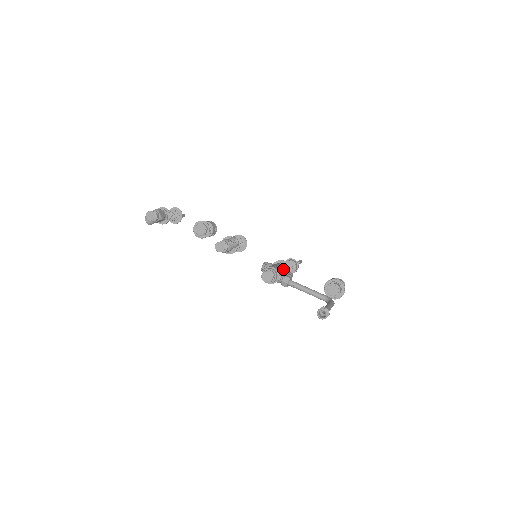
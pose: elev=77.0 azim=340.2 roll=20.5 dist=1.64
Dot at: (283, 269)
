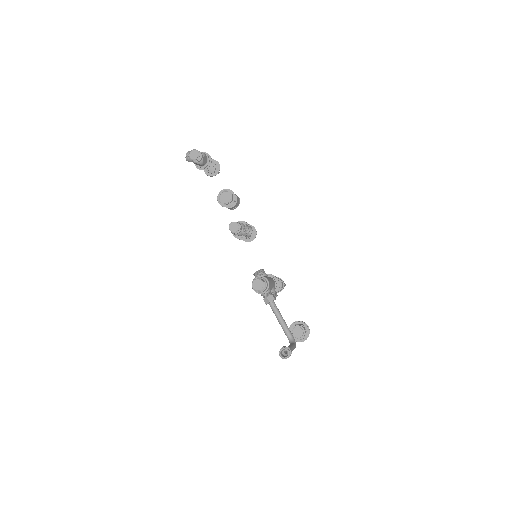
Dot at: (273, 286)
